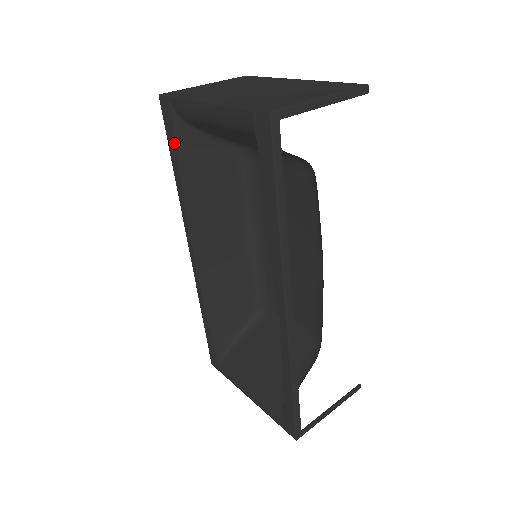
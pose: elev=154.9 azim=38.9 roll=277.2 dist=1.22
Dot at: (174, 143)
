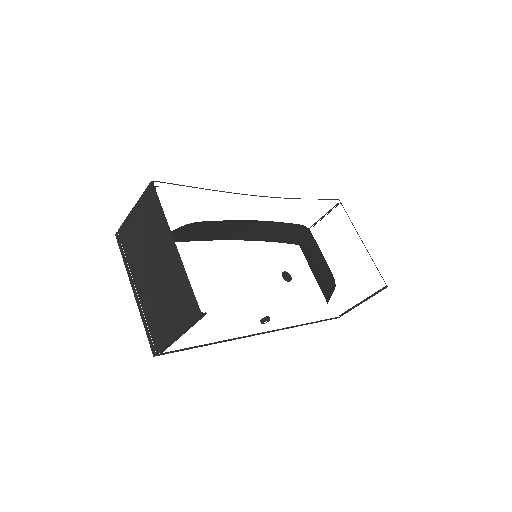
Dot at: occluded
